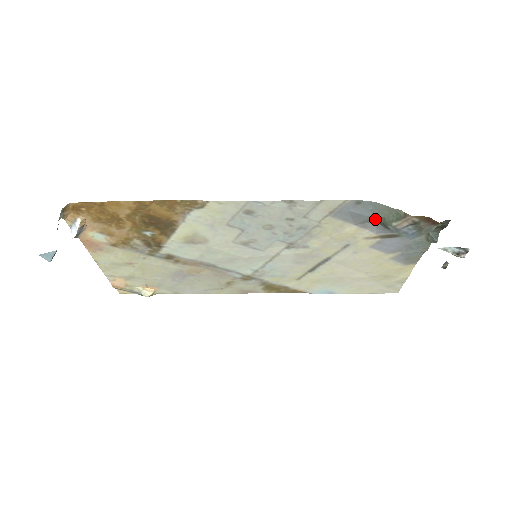
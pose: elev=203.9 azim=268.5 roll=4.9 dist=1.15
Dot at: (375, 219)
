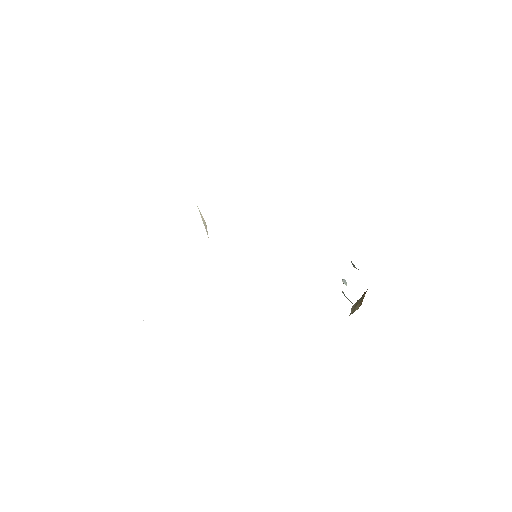
Dot at: occluded
